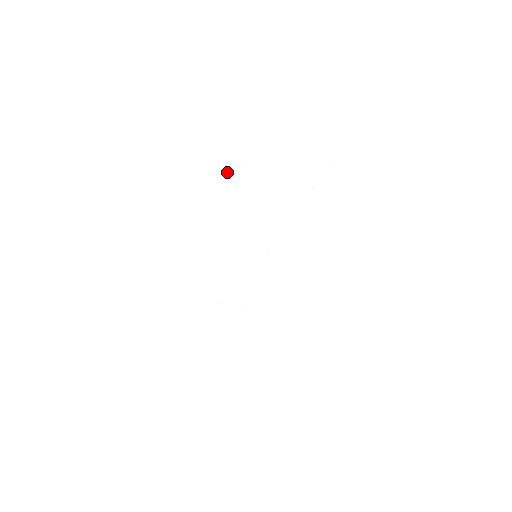
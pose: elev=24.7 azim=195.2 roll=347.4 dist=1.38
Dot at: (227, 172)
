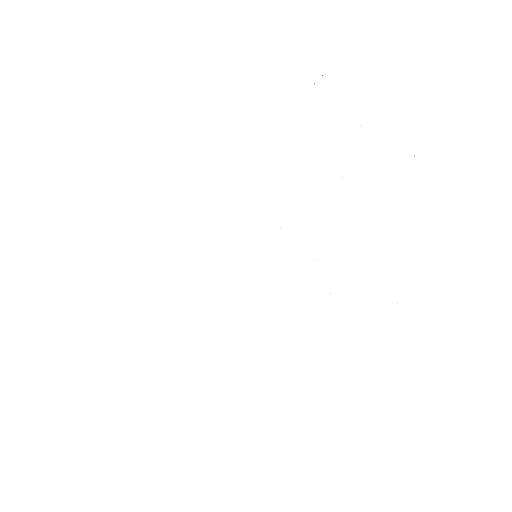
Dot at: occluded
